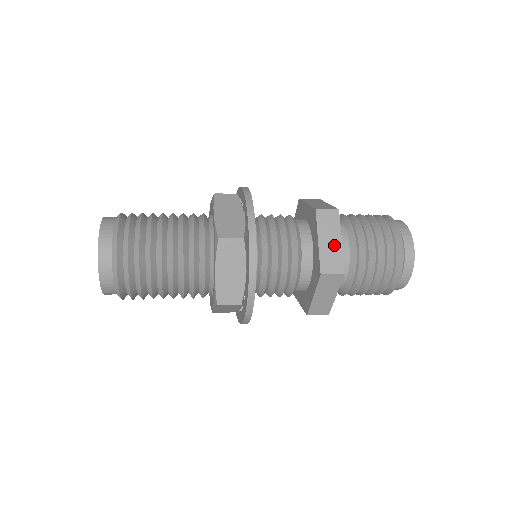
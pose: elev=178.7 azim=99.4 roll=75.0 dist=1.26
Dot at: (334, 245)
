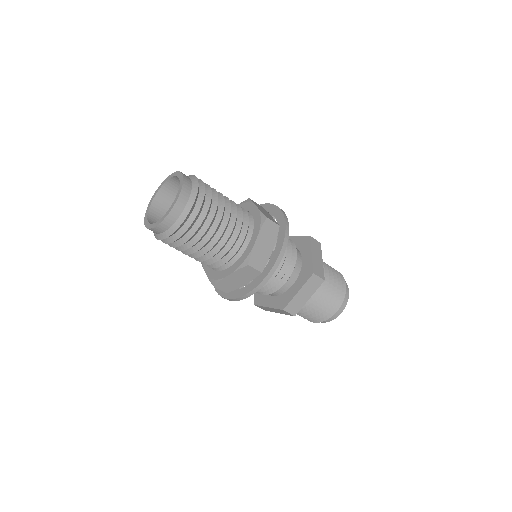
Dot at: (319, 261)
